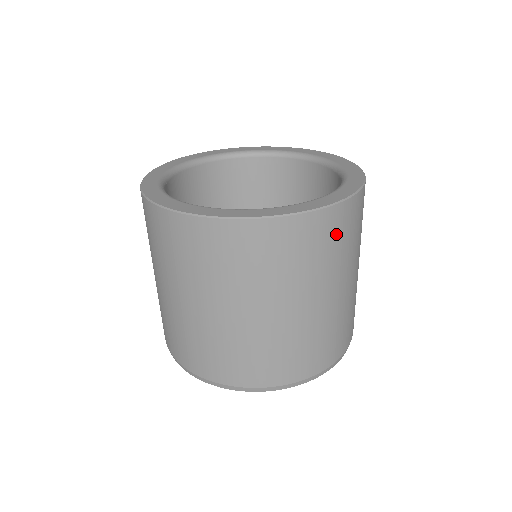
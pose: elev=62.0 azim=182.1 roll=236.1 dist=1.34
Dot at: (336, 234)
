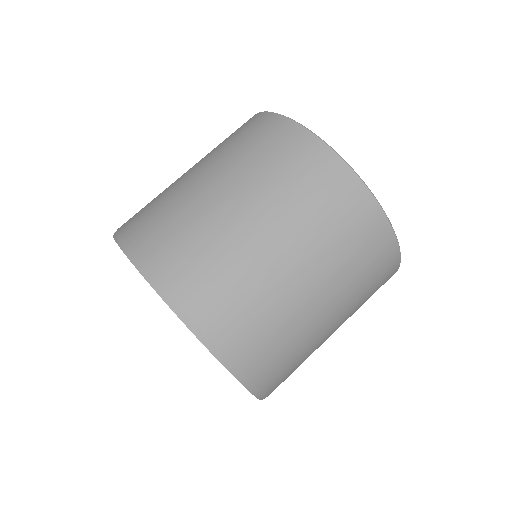
Dot at: (352, 221)
